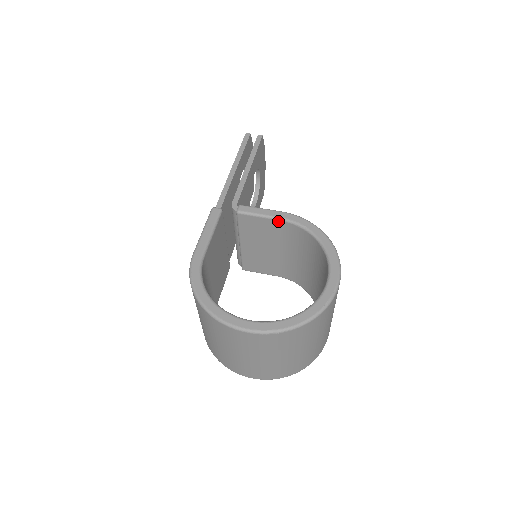
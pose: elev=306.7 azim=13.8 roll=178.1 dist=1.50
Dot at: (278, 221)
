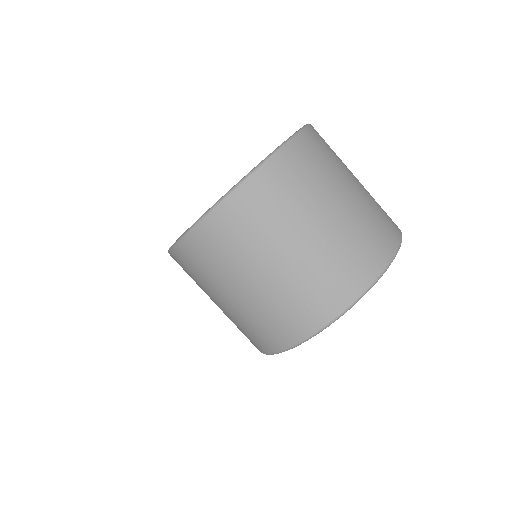
Dot at: occluded
